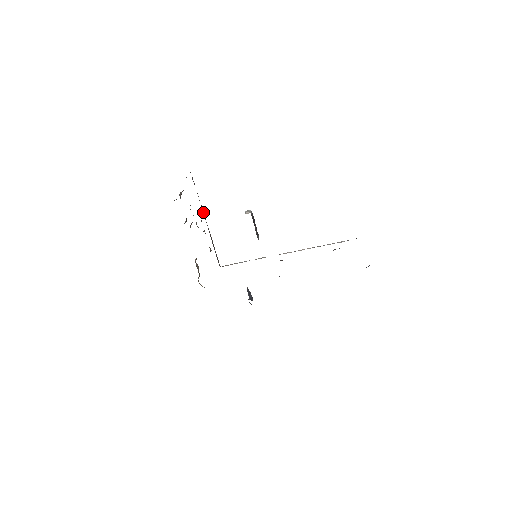
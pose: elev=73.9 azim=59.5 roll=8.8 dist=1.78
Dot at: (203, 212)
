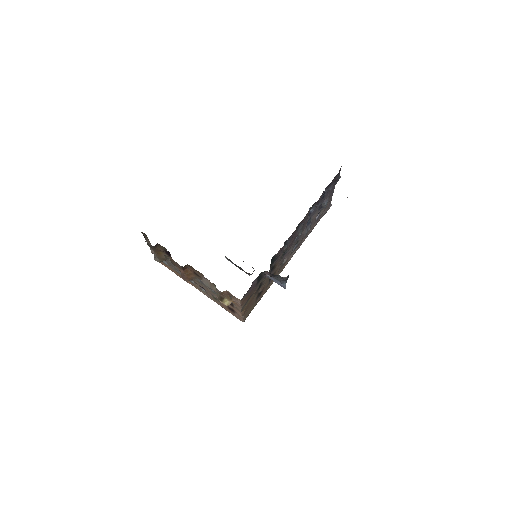
Dot at: occluded
